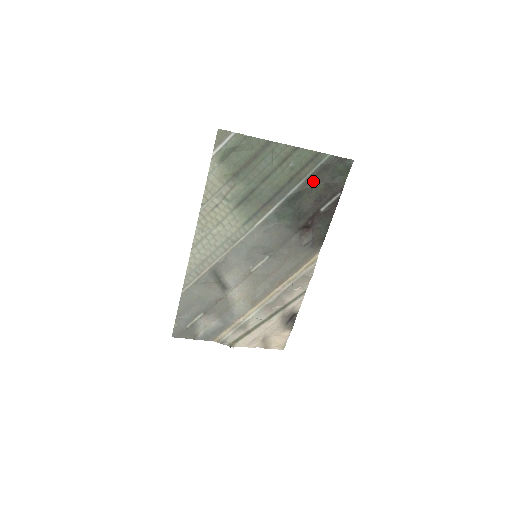
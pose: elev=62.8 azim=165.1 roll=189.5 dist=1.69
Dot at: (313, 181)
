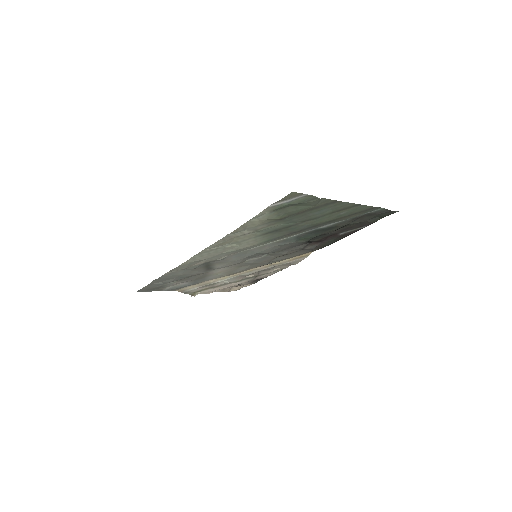
Dot at: (351, 221)
